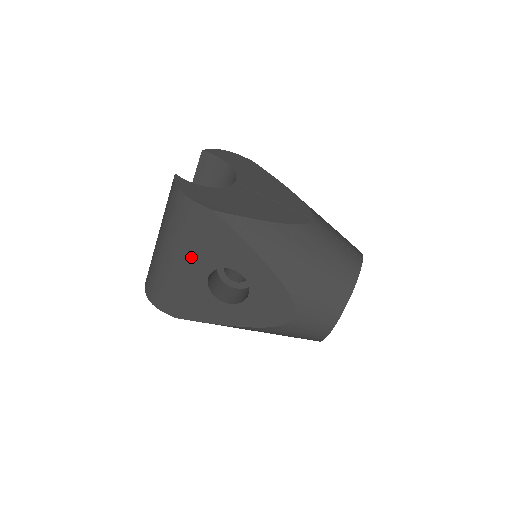
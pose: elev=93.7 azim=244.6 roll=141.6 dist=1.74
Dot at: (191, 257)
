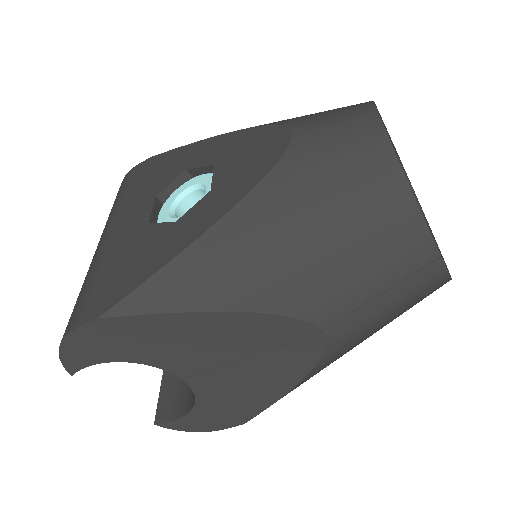
Dot at: occluded
